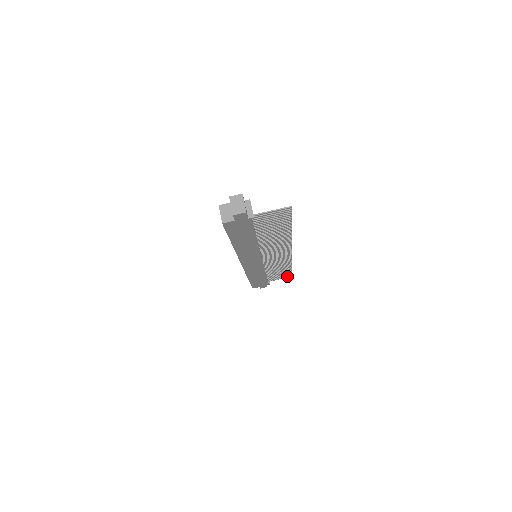
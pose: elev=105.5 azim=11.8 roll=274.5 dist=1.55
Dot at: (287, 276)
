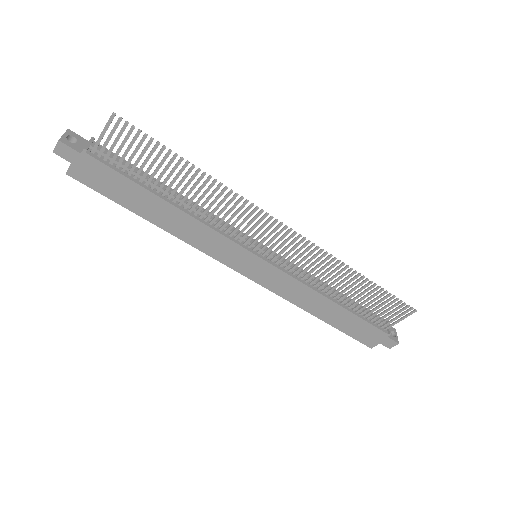
Dot at: occluded
